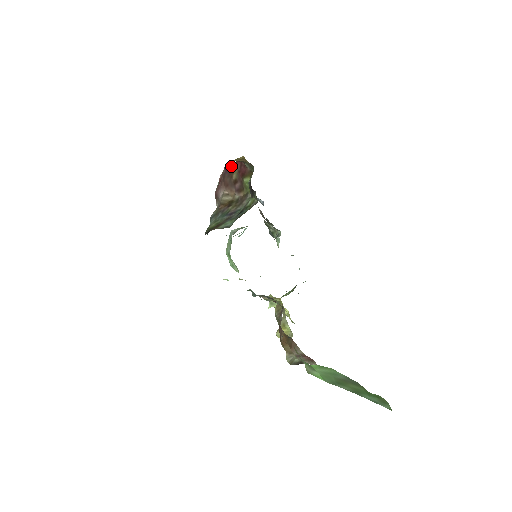
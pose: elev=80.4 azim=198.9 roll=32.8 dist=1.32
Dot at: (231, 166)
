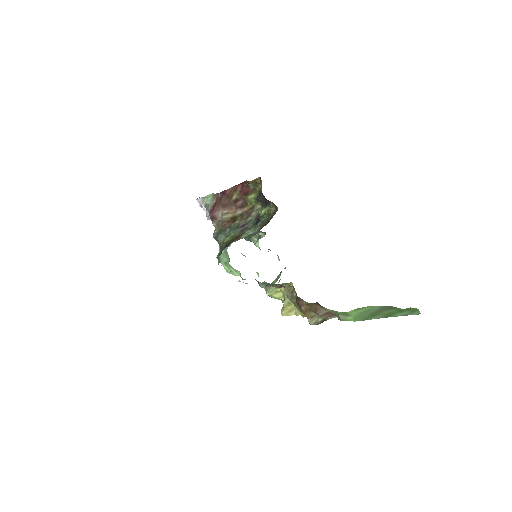
Dot at: (229, 190)
